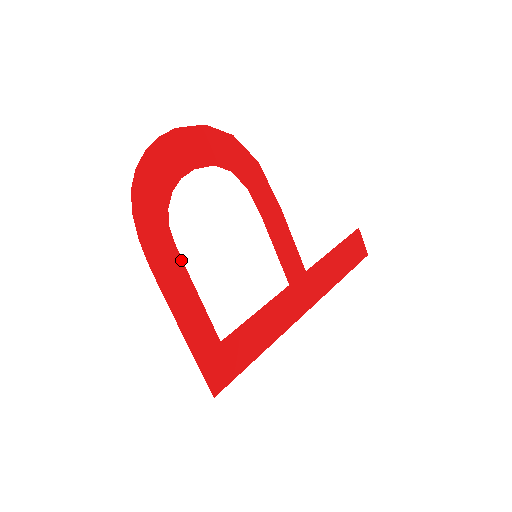
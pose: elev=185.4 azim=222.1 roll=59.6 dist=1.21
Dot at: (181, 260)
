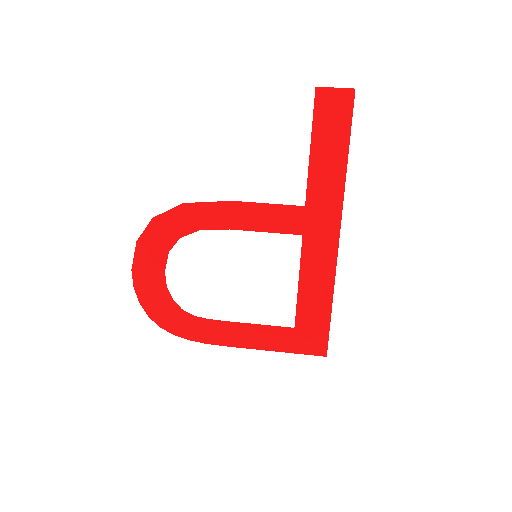
Dot at: (220, 321)
